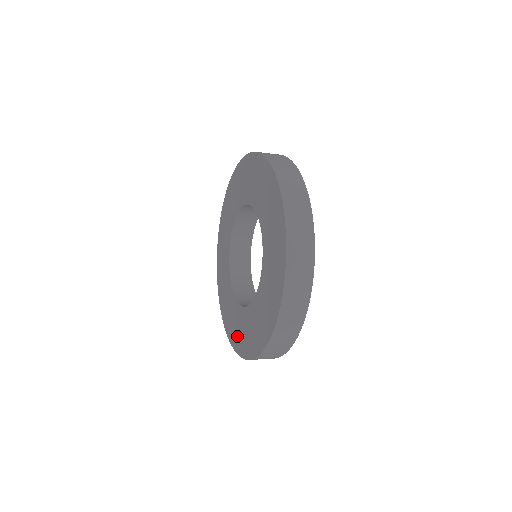
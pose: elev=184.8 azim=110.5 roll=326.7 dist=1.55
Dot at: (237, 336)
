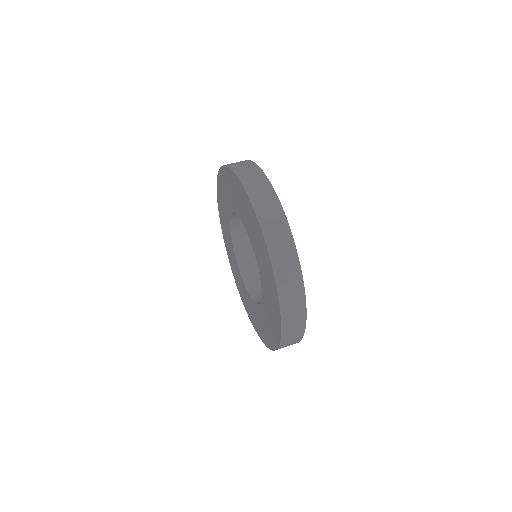
Dot at: (226, 240)
